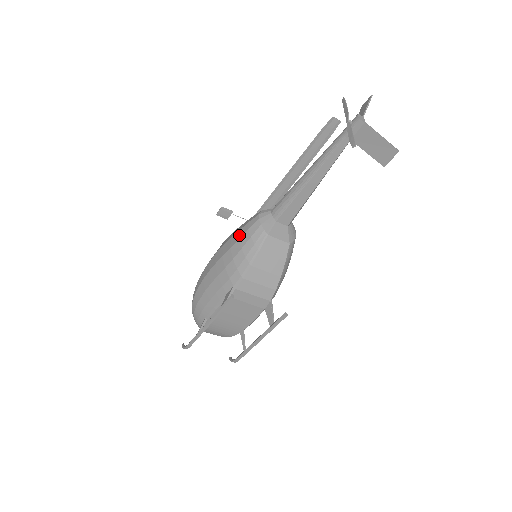
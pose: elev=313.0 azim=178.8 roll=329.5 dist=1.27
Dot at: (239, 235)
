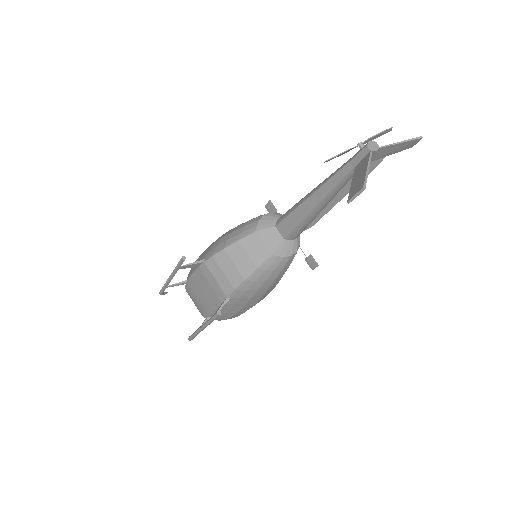
Dot at: occluded
